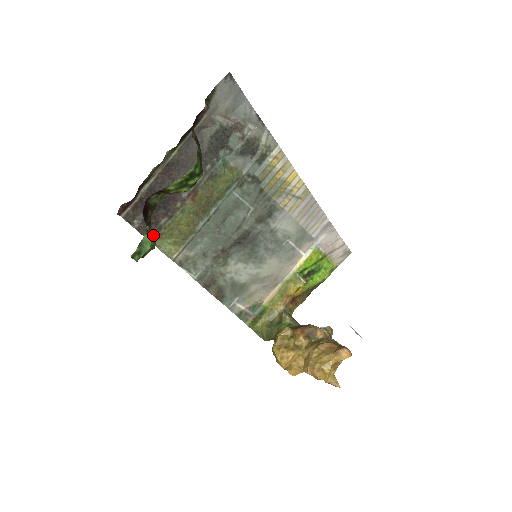
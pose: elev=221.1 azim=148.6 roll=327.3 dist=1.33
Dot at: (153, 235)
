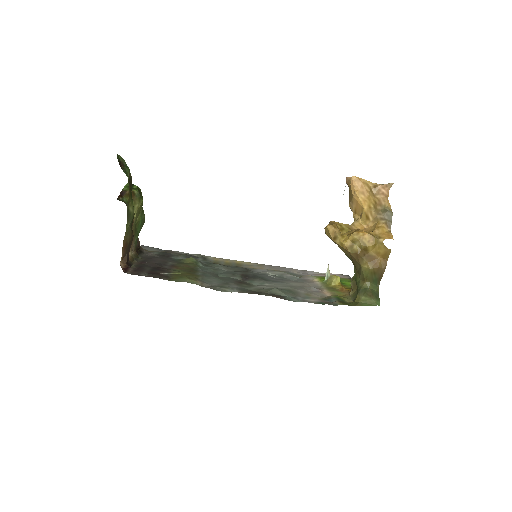
Dot at: (165, 279)
